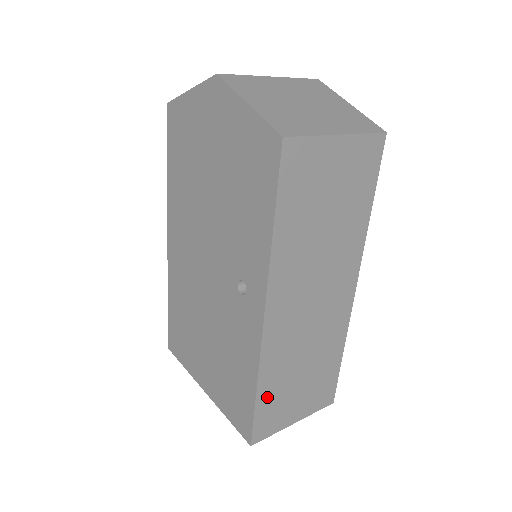
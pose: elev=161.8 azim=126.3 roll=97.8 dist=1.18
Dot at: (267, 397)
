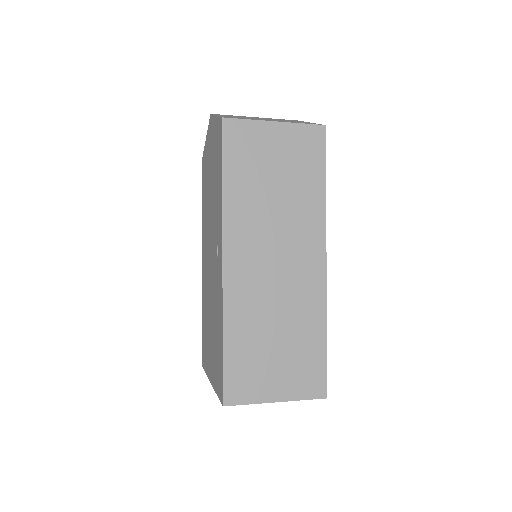
Dot at: (236, 351)
